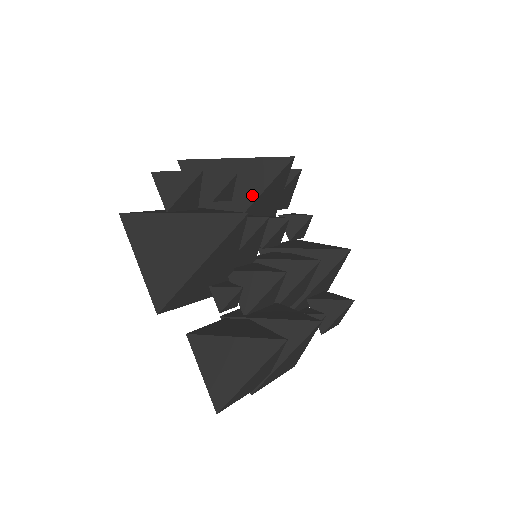
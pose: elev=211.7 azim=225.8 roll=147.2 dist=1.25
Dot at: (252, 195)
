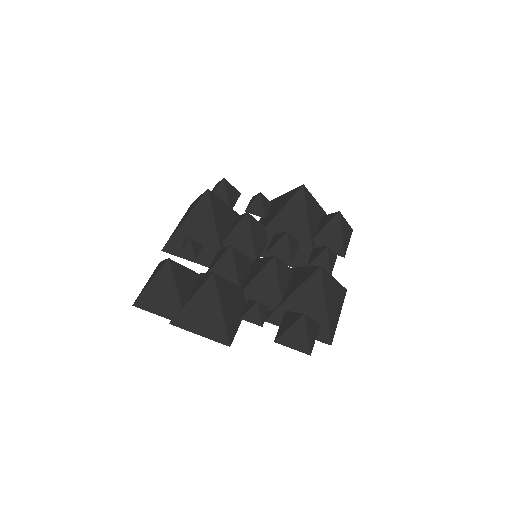
Dot at: (275, 214)
